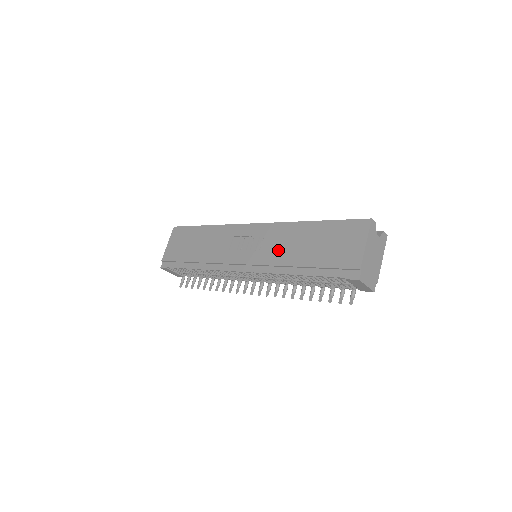
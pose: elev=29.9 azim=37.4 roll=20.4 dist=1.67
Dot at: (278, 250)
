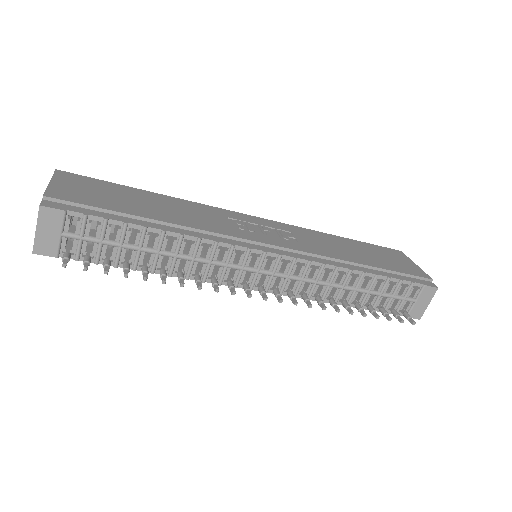
Dot at: (321, 246)
